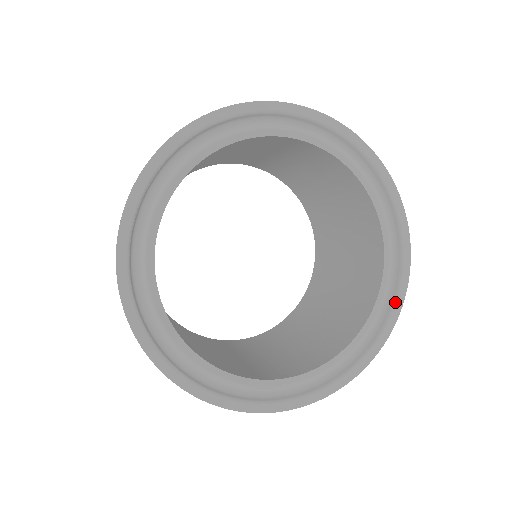
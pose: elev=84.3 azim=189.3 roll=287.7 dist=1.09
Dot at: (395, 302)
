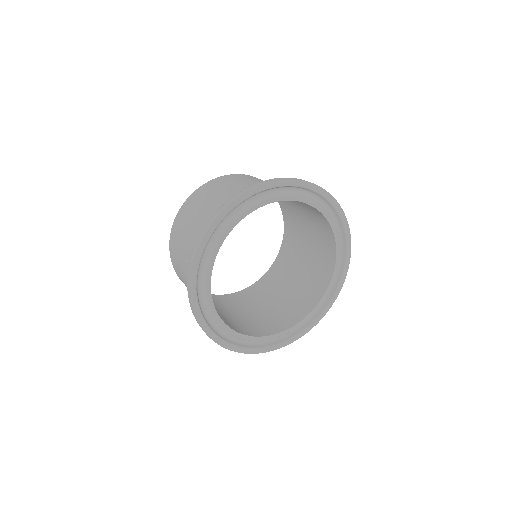
Dot at: (346, 238)
